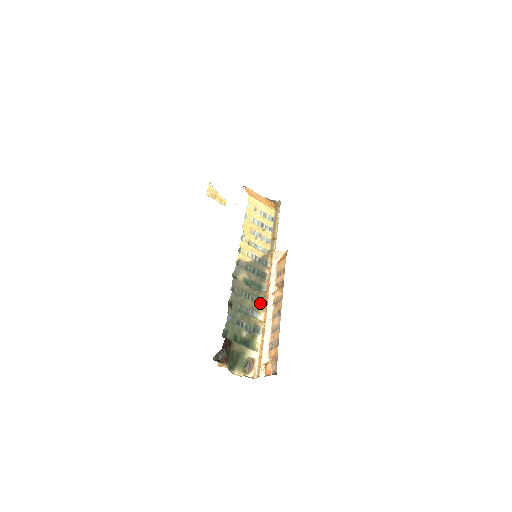
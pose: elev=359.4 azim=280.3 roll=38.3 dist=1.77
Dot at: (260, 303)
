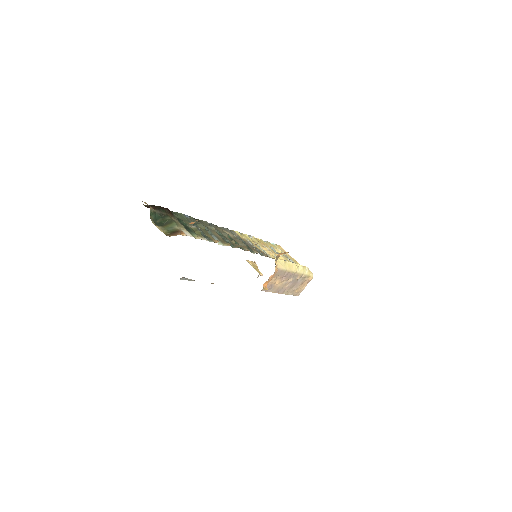
Dot at: (230, 245)
